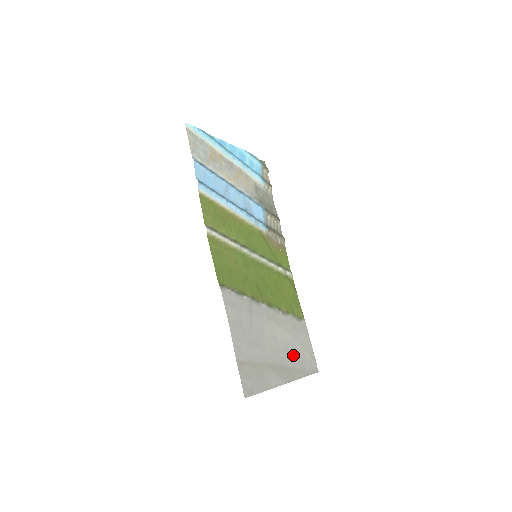
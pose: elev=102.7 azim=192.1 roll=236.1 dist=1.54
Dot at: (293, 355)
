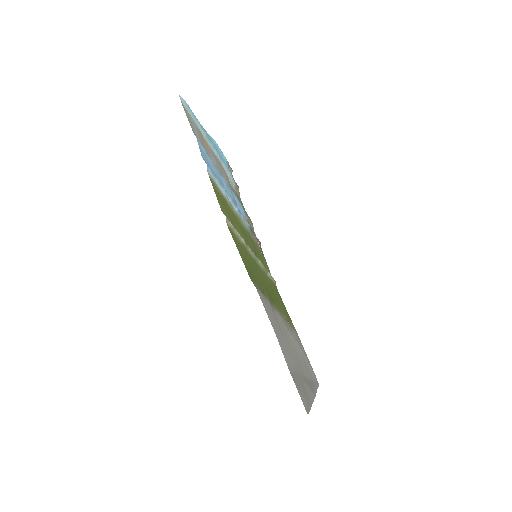
Dot at: (305, 366)
